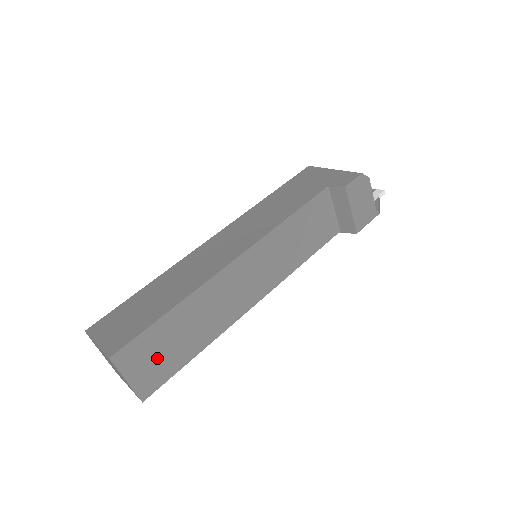
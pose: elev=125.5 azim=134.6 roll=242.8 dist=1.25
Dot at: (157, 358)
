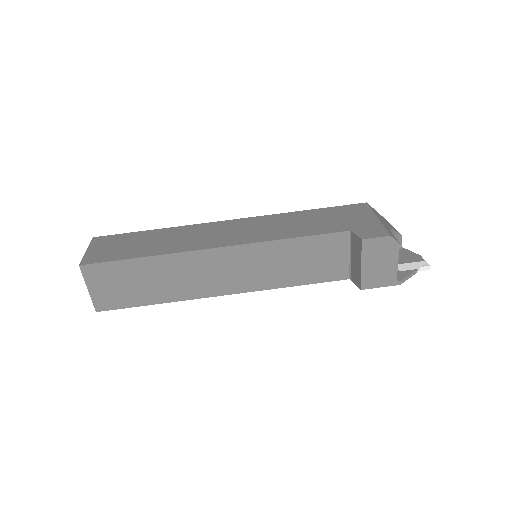
Dot at: (119, 287)
